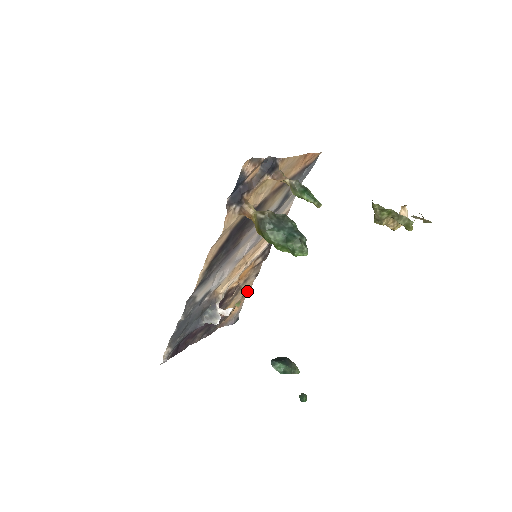
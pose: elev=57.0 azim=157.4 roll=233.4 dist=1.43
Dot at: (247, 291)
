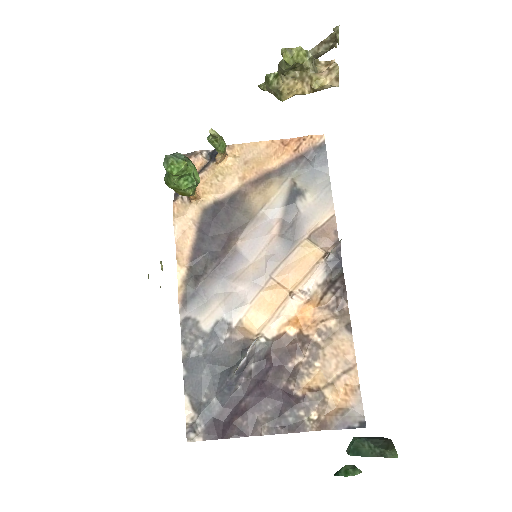
Dot at: (352, 363)
